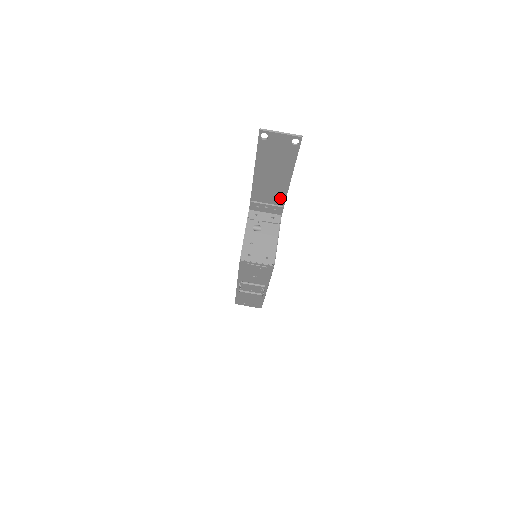
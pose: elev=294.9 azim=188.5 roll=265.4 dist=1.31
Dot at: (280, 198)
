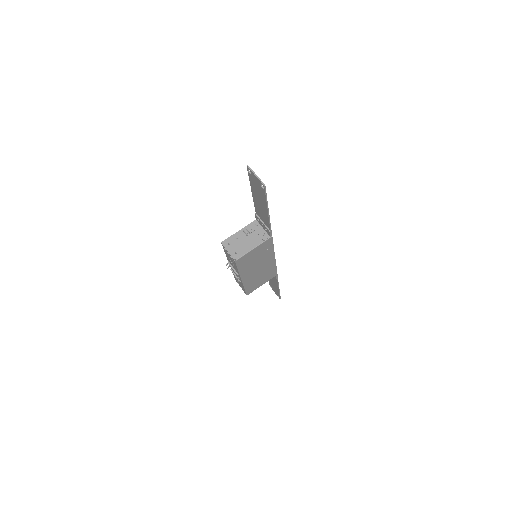
Dot at: (267, 223)
